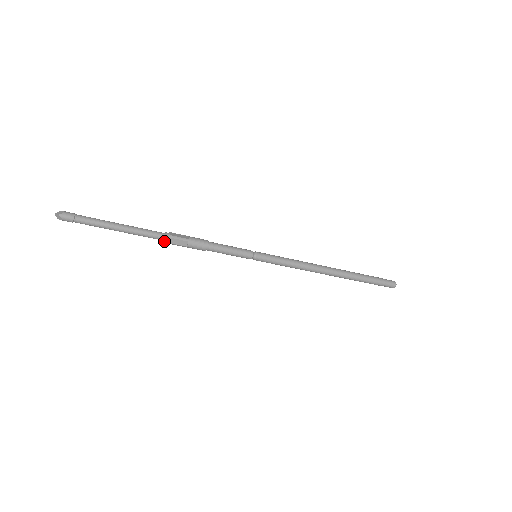
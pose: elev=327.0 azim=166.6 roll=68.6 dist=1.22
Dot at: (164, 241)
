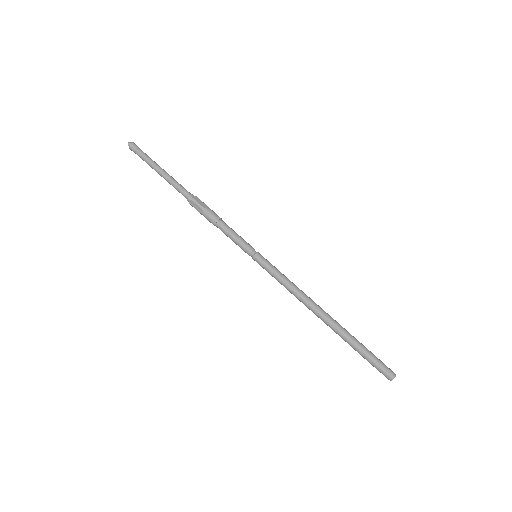
Dot at: (187, 200)
